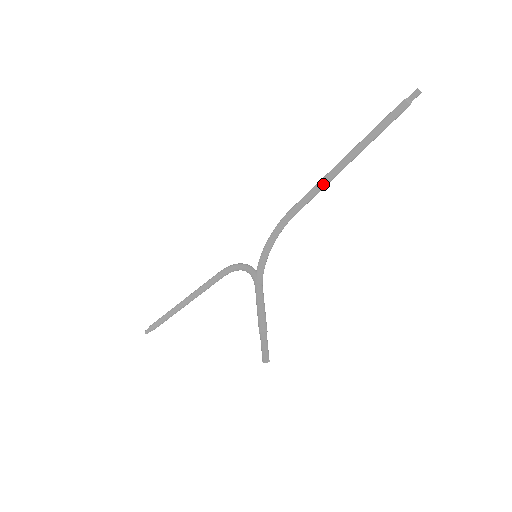
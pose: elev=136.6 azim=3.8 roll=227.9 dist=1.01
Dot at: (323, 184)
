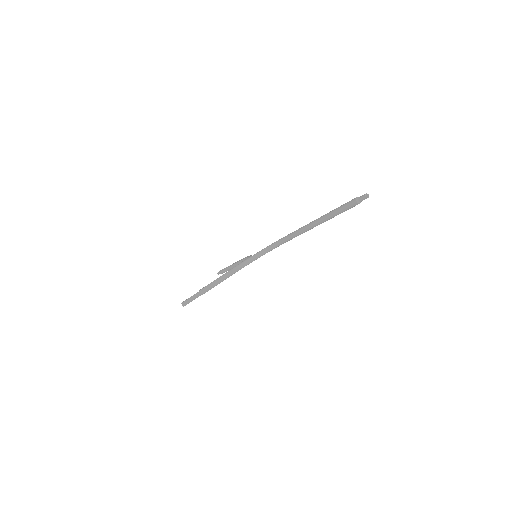
Dot at: (300, 230)
